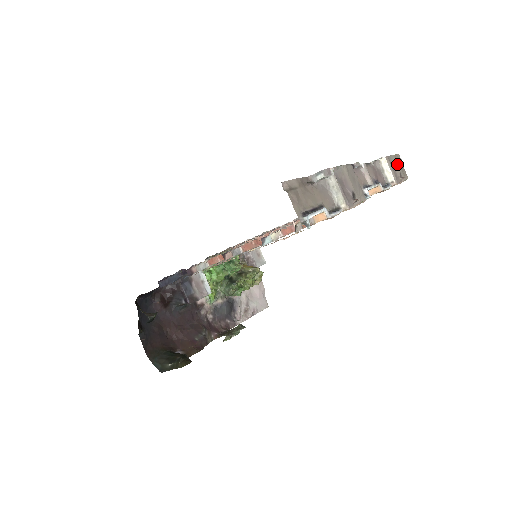
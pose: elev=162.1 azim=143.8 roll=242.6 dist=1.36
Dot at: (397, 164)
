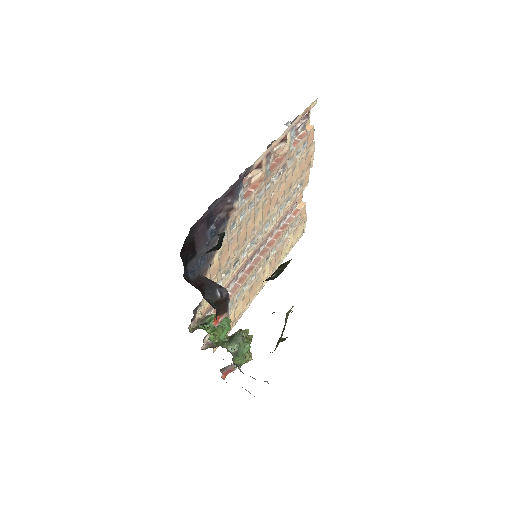
Dot at: occluded
